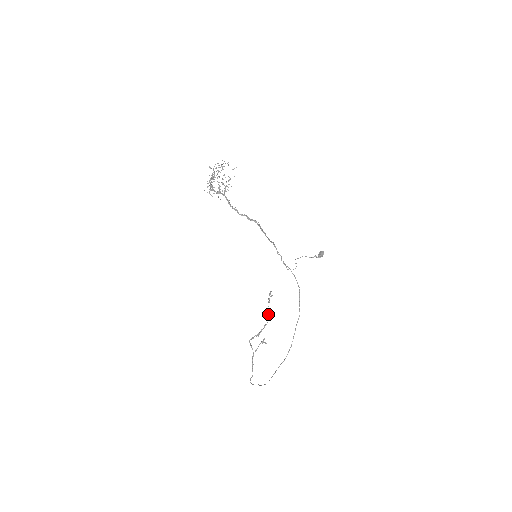
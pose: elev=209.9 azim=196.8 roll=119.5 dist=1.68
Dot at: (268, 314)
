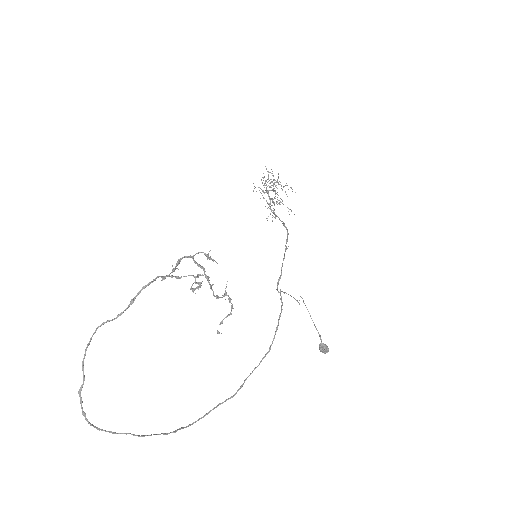
Dot at: occluded
